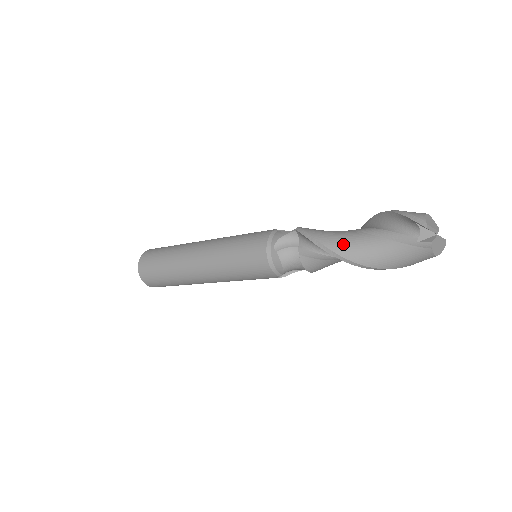
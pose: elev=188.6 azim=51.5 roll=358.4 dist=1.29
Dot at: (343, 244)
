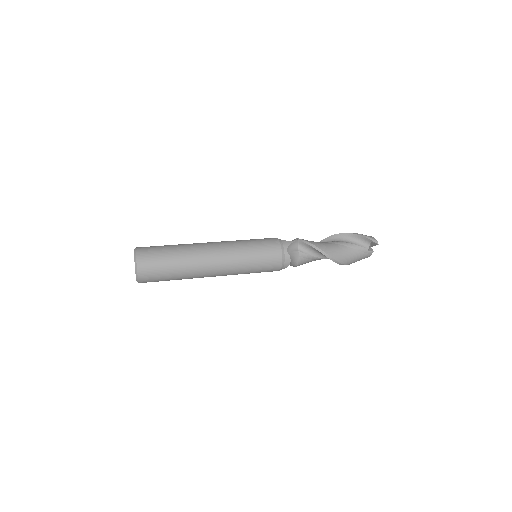
Dot at: (333, 251)
